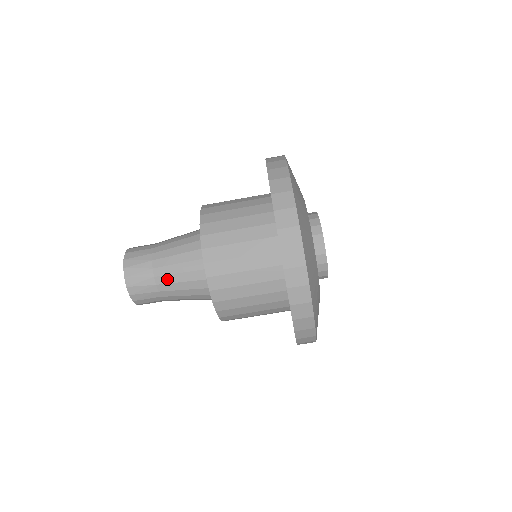
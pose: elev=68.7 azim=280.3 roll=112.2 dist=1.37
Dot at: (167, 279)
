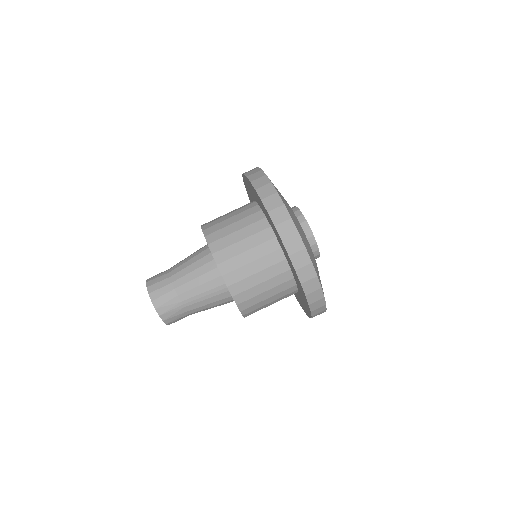
Dot at: (196, 306)
